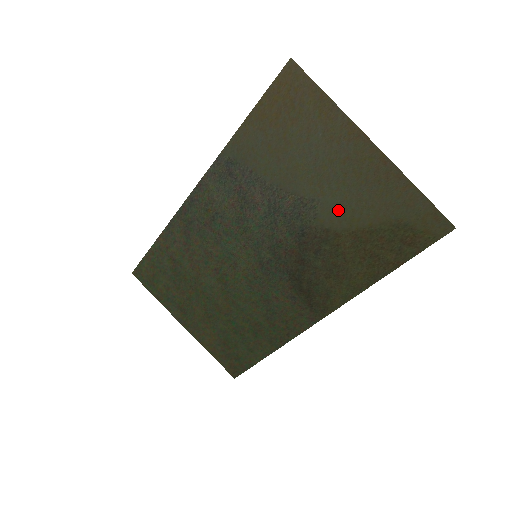
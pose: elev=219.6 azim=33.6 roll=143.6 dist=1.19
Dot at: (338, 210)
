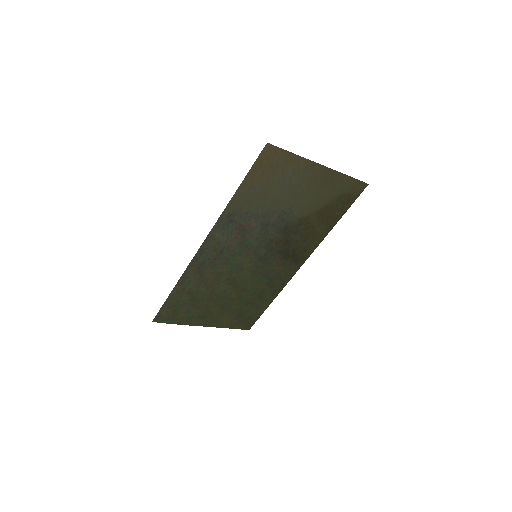
Dot at: (306, 206)
